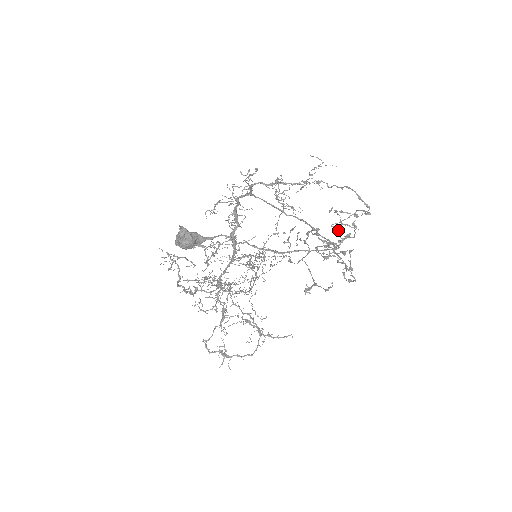
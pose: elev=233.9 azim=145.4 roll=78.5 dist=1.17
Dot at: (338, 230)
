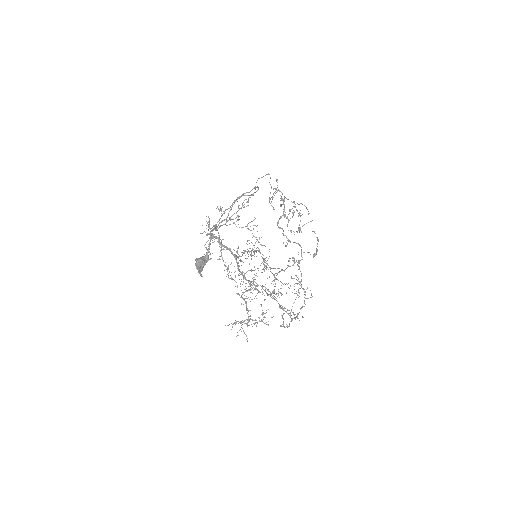
Dot at: occluded
